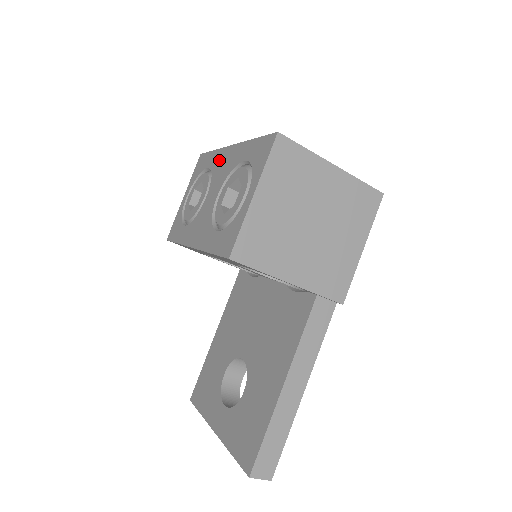
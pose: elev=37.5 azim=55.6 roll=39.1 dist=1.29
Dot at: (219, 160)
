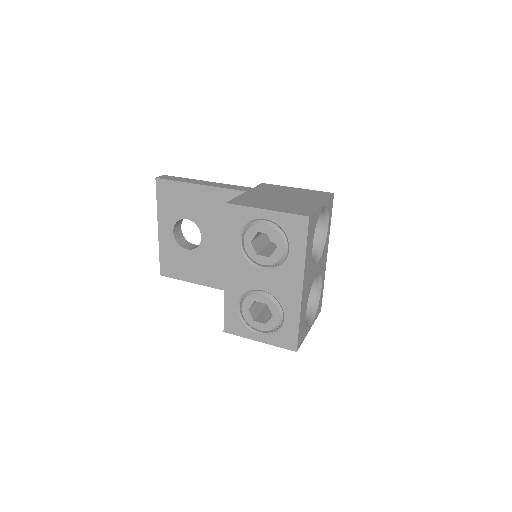
Dot at: (292, 273)
